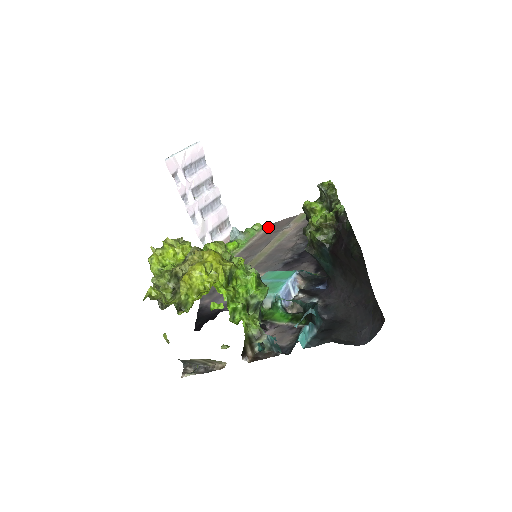
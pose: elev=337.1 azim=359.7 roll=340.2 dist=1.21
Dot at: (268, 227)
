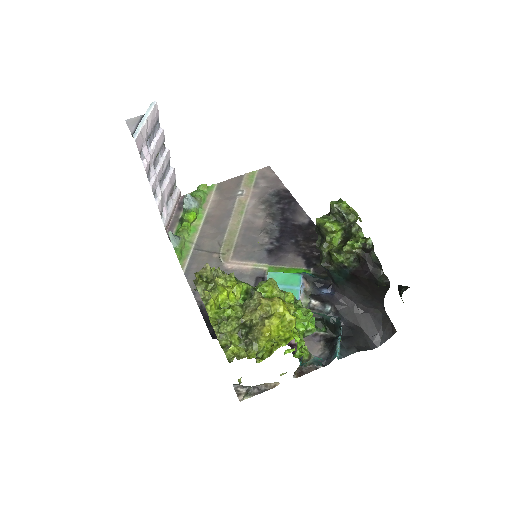
Dot at: (216, 189)
